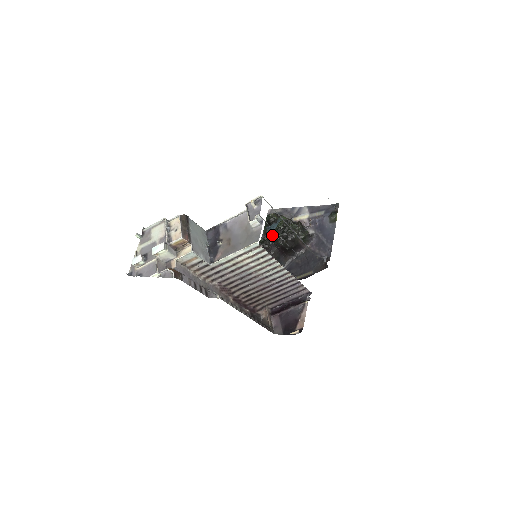
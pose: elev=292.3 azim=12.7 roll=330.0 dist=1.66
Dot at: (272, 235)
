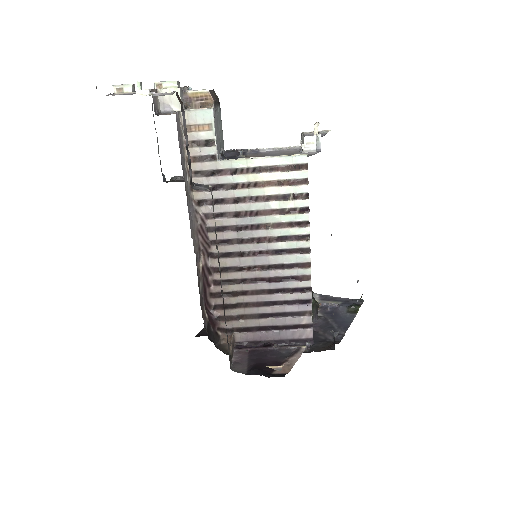
Dot at: occluded
